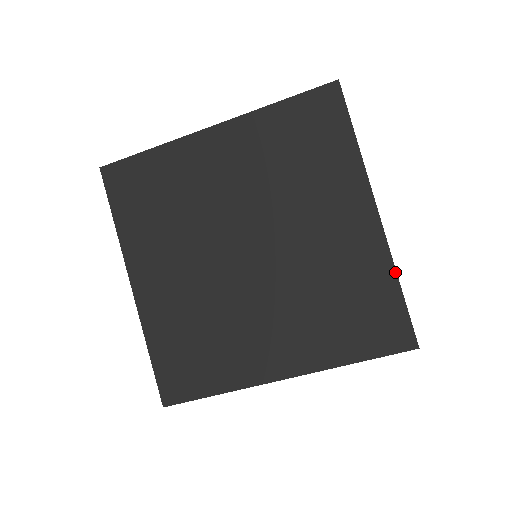
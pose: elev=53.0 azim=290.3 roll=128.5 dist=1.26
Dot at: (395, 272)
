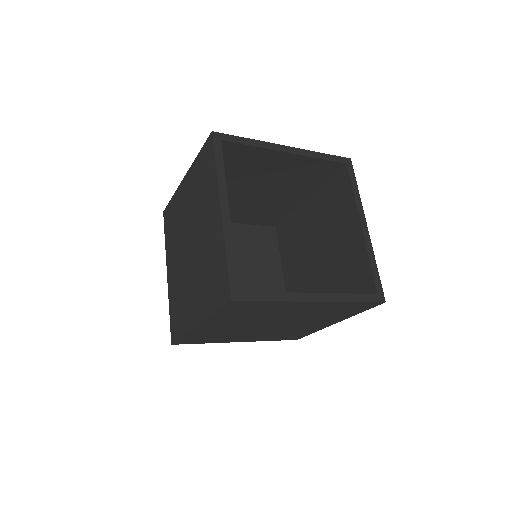
Dot at: (225, 249)
